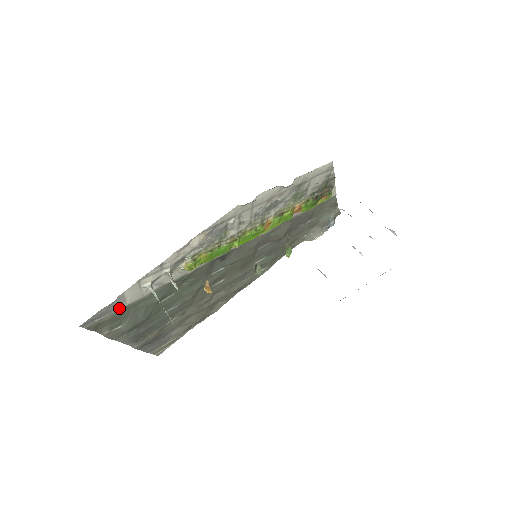
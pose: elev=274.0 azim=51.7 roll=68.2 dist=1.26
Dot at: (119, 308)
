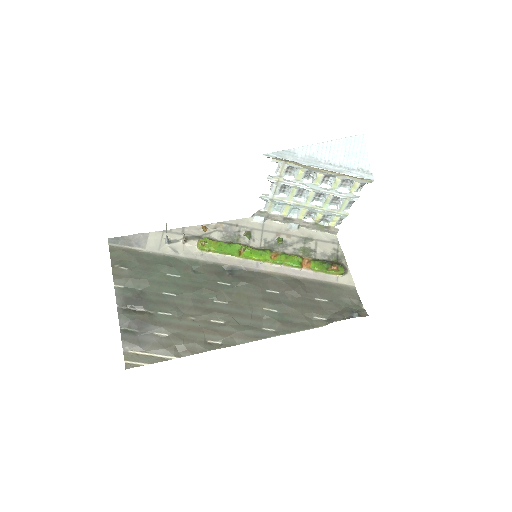
Dot at: (138, 249)
